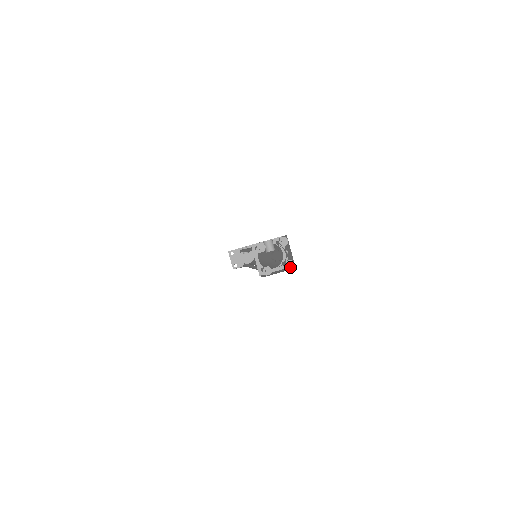
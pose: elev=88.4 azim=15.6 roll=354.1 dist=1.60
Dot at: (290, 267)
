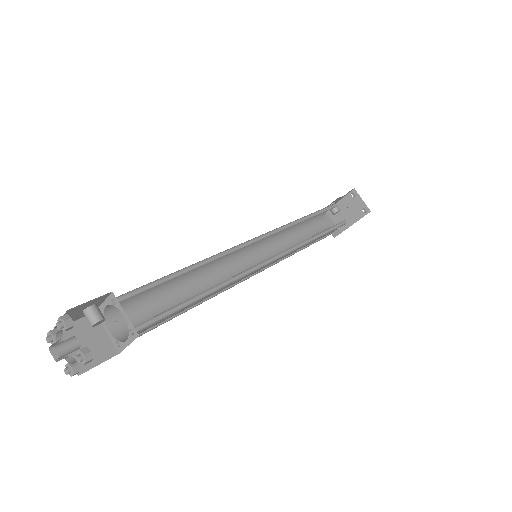
Dot at: (83, 362)
